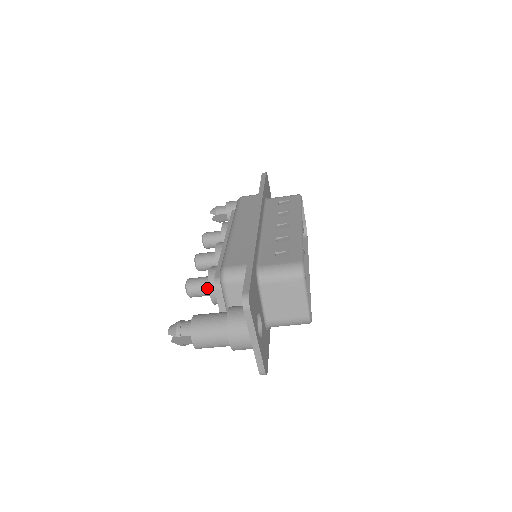
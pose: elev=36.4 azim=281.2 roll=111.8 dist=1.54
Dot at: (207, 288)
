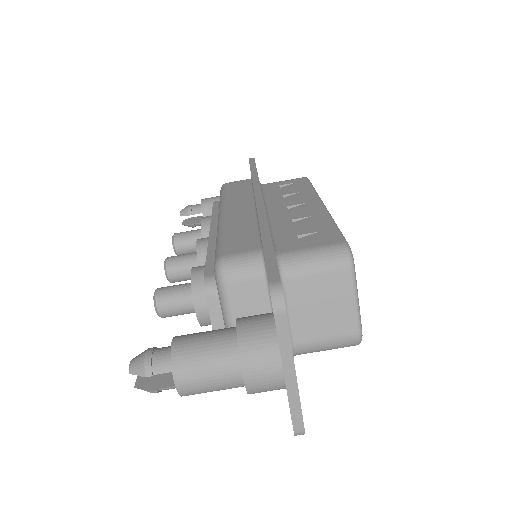
Dot at: (189, 299)
